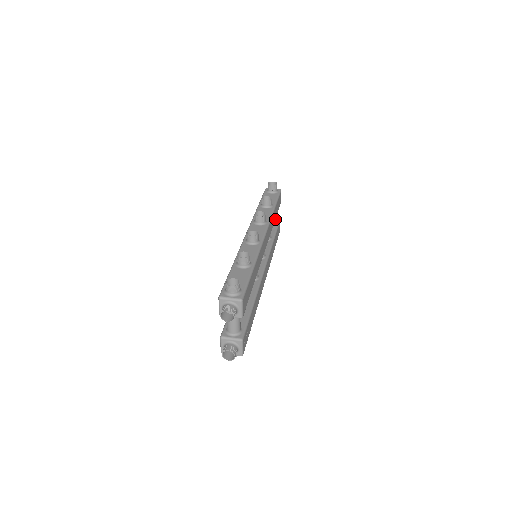
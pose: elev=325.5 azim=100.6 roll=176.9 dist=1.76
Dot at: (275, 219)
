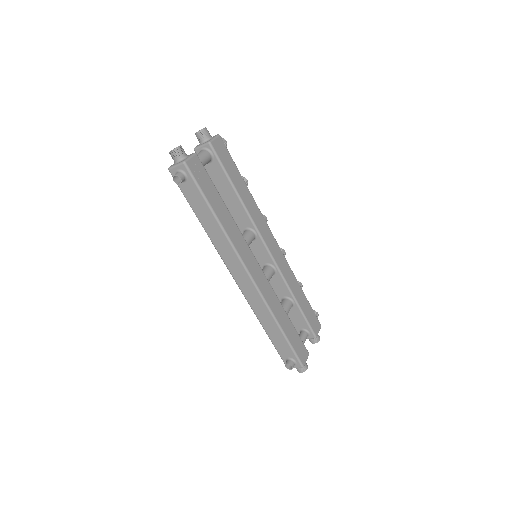
Dot at: occluded
